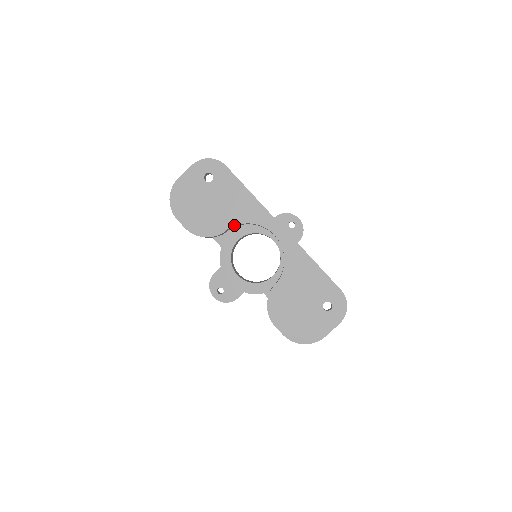
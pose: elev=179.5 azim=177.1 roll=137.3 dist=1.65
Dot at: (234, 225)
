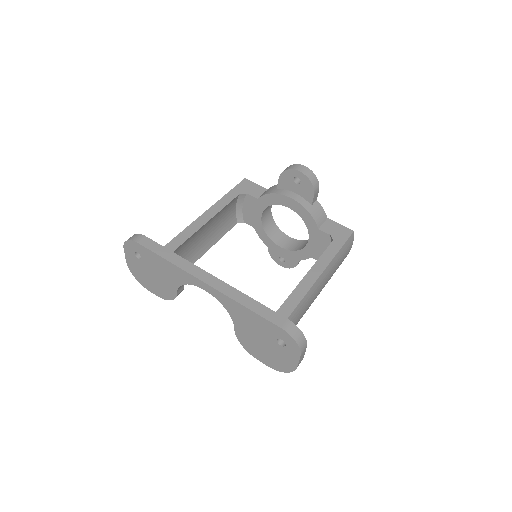
Dot at: (178, 288)
